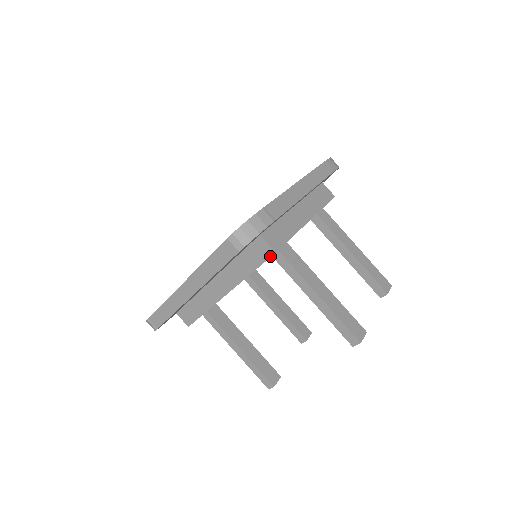
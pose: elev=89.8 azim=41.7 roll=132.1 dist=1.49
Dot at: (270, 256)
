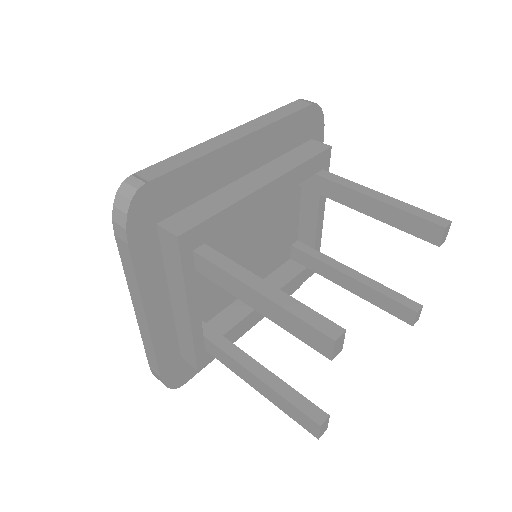
Dot at: (326, 149)
